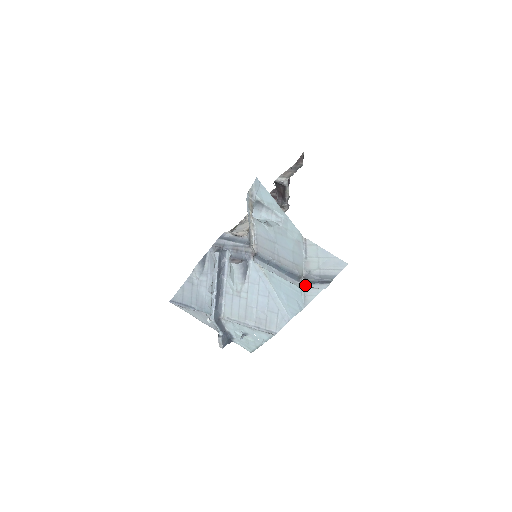
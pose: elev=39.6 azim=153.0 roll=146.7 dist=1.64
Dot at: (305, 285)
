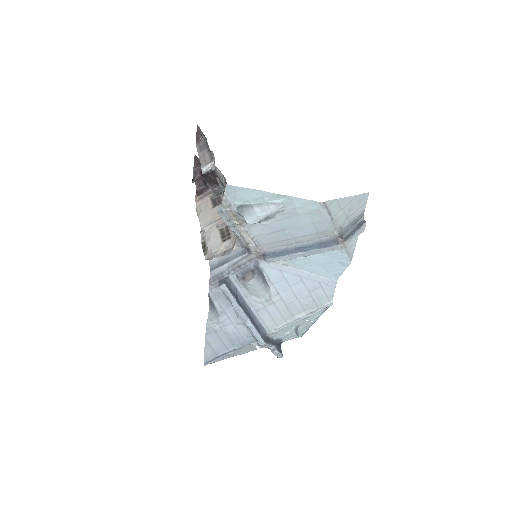
Dot at: (346, 243)
